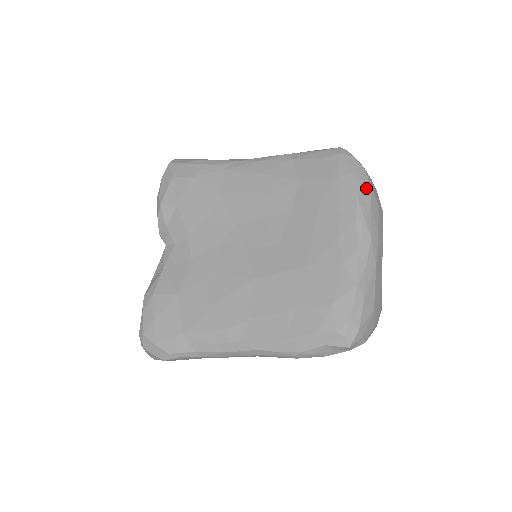
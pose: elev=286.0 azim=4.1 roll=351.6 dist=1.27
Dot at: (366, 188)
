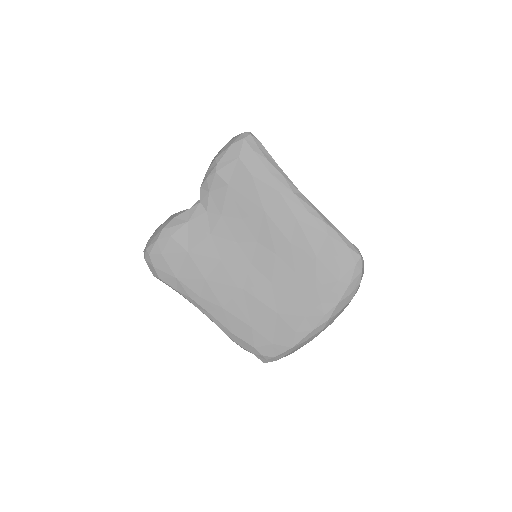
Dot at: (348, 299)
